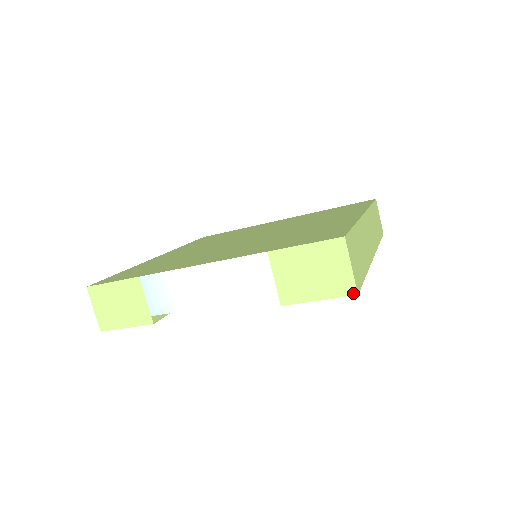
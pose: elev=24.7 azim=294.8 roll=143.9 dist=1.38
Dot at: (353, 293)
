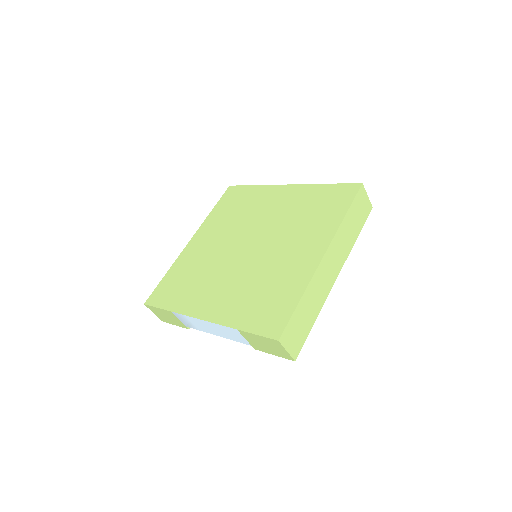
Dot at: (292, 360)
